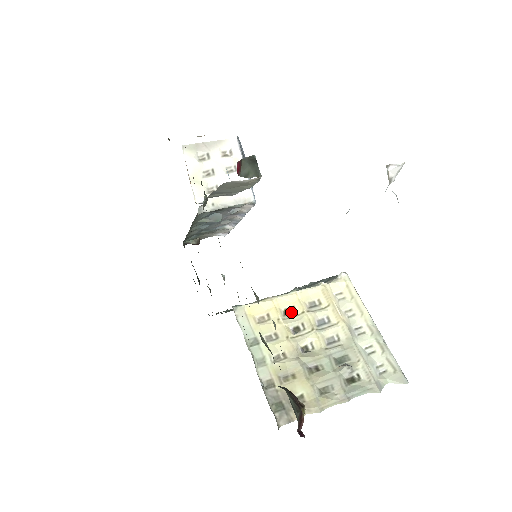
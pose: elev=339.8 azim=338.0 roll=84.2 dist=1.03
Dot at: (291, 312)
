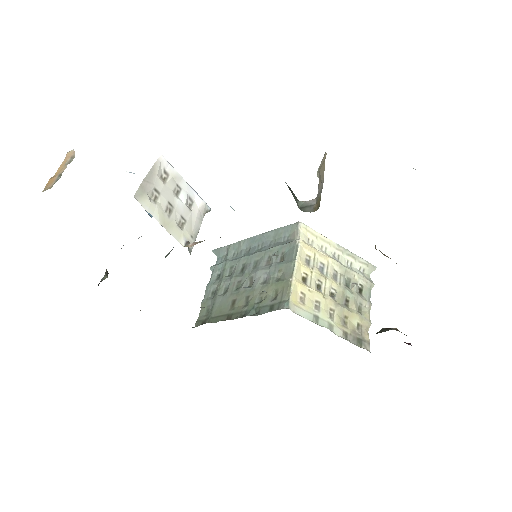
Dot at: (306, 278)
